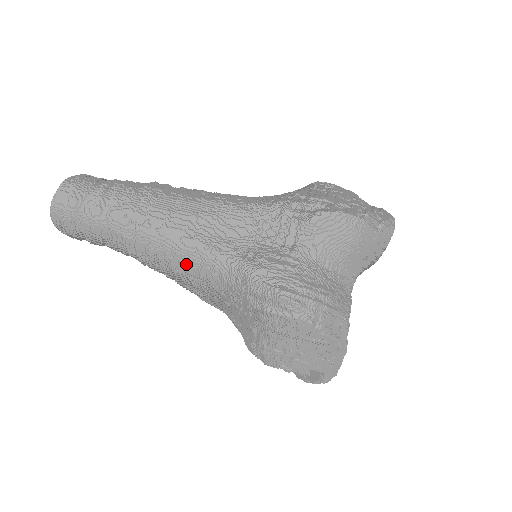
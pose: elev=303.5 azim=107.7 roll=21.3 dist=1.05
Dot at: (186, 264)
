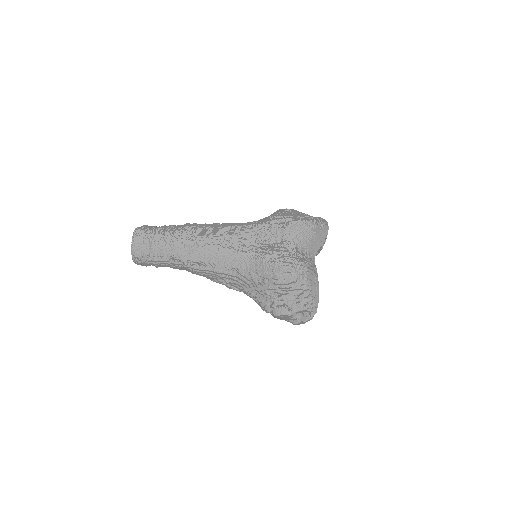
Dot at: (223, 263)
